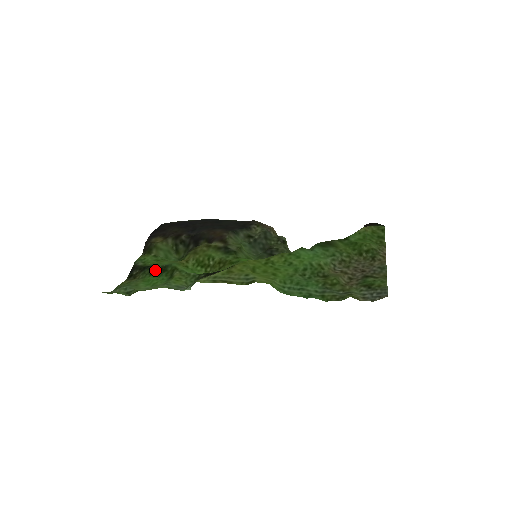
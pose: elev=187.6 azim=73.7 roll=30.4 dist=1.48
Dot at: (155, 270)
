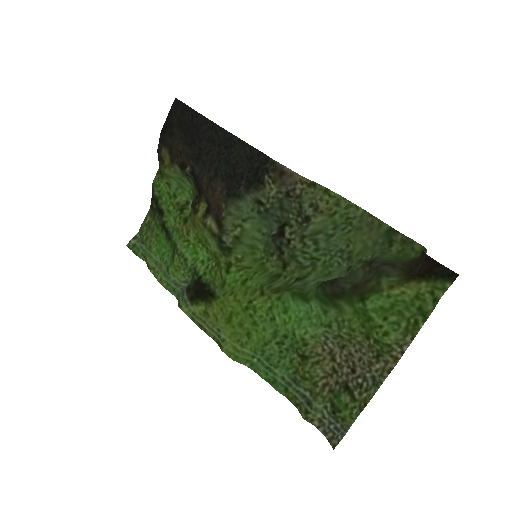
Dot at: (163, 228)
